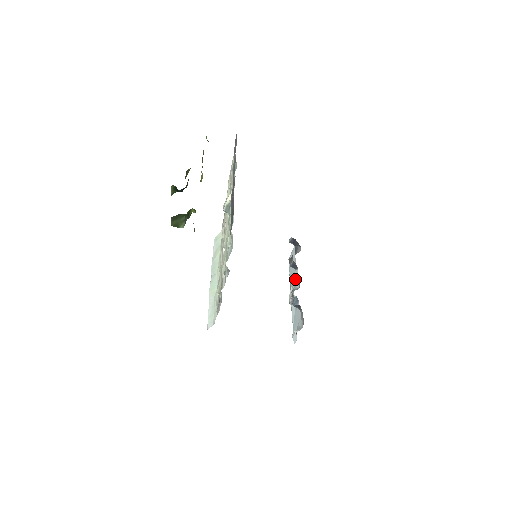
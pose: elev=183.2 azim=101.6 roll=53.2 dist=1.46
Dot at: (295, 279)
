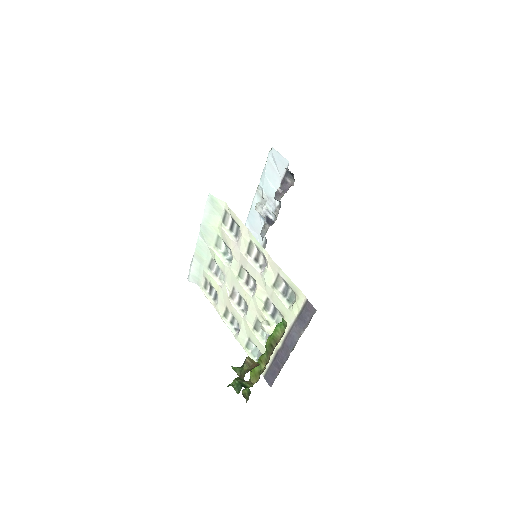
Dot at: (271, 198)
